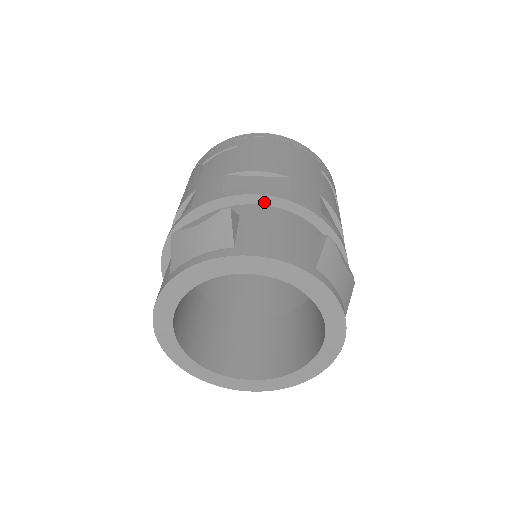
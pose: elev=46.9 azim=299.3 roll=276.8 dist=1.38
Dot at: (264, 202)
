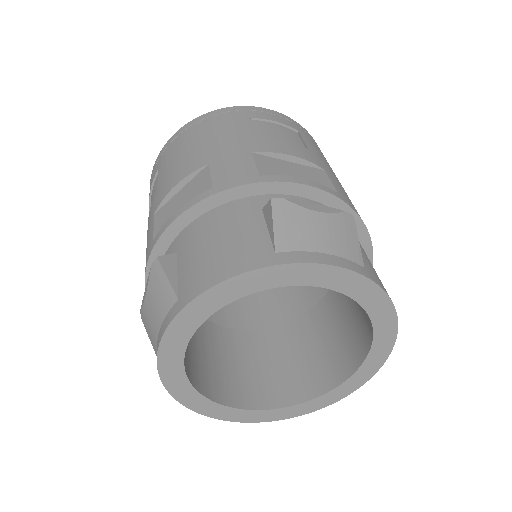
Dot at: (192, 217)
